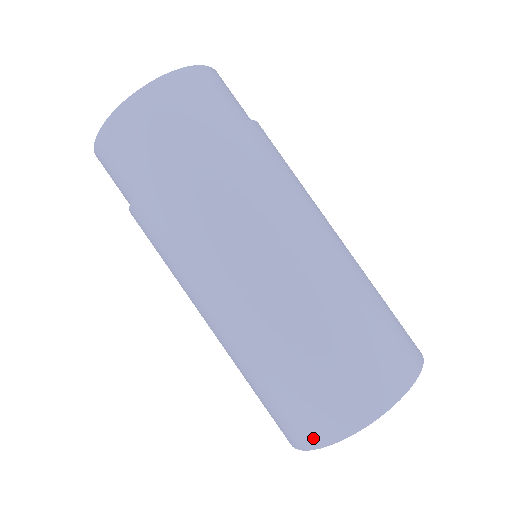
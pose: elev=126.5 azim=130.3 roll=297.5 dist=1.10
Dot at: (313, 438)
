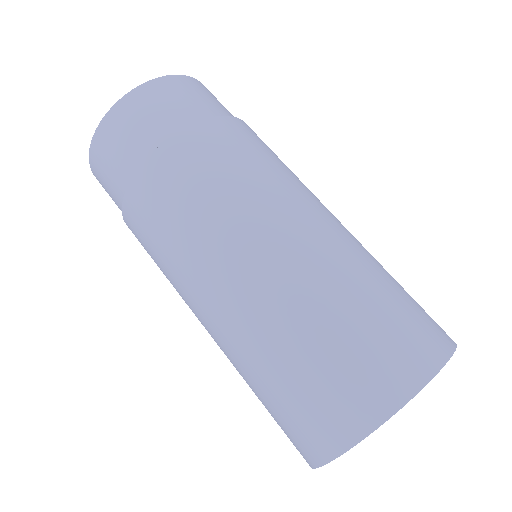
Dot at: (308, 456)
